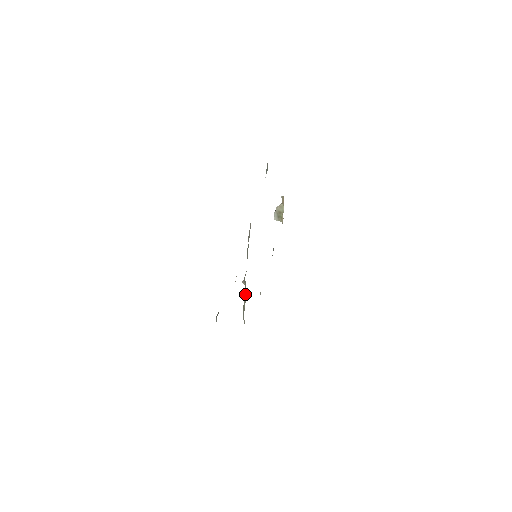
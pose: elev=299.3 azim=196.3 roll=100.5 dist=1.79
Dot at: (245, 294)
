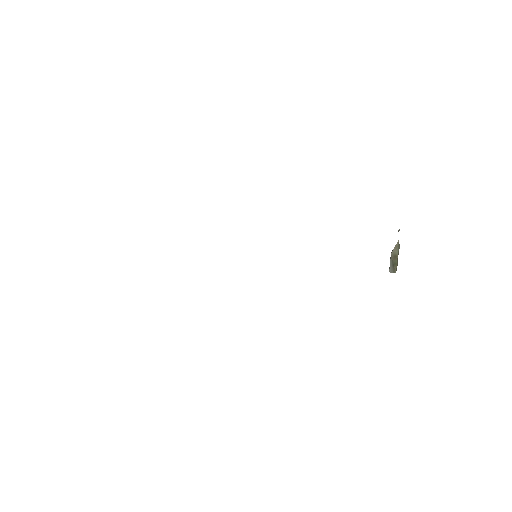
Dot at: occluded
